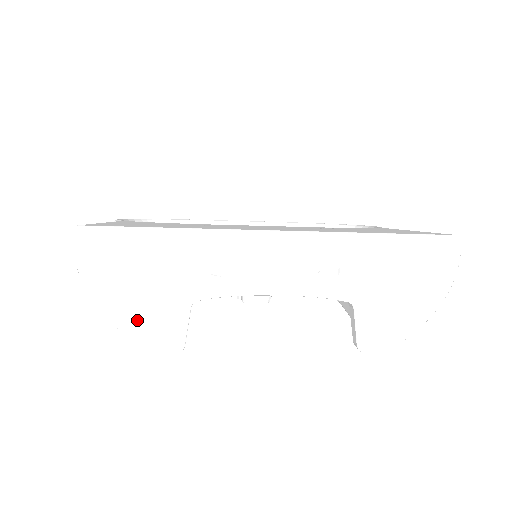
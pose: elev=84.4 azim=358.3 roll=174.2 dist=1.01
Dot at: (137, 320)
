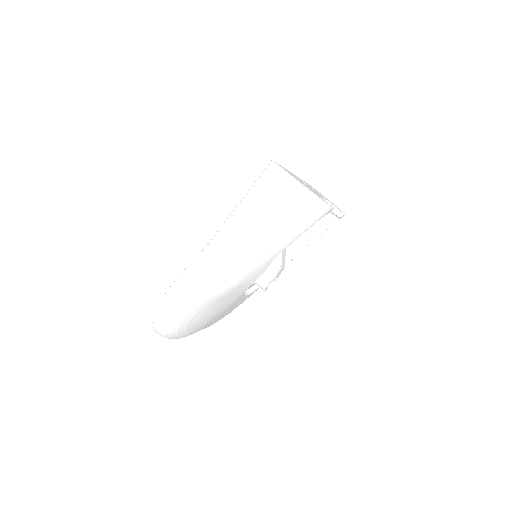
Dot at: (317, 195)
